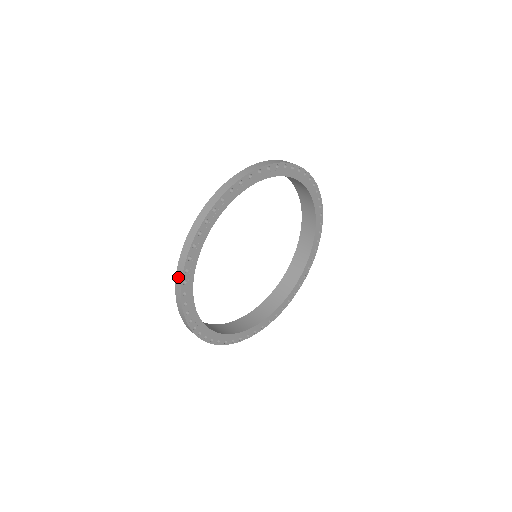
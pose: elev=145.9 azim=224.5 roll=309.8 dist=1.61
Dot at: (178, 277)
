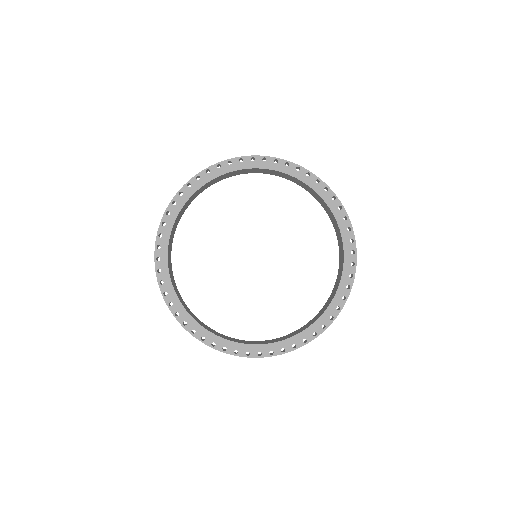
Dot at: (156, 243)
